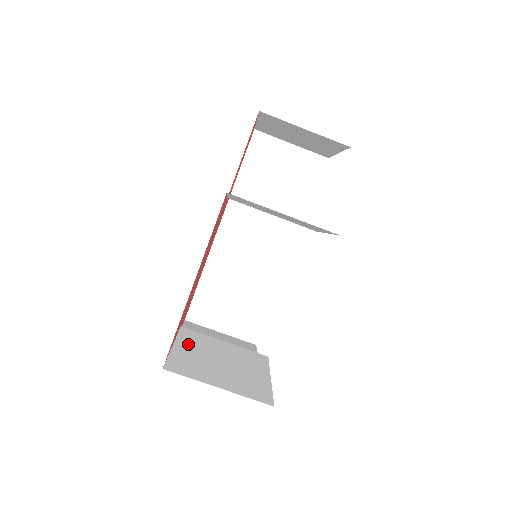
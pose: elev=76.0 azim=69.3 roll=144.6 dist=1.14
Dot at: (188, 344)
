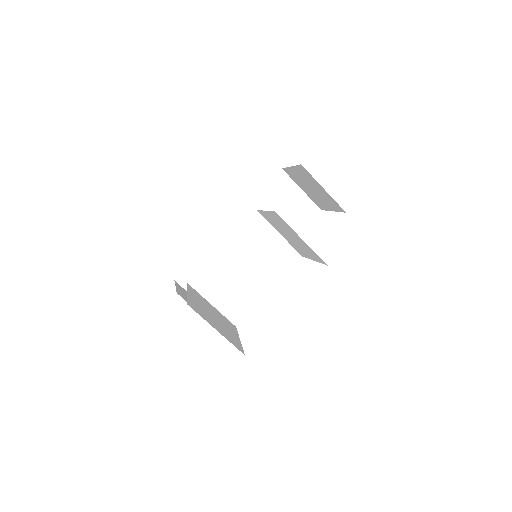
Dot at: (194, 296)
